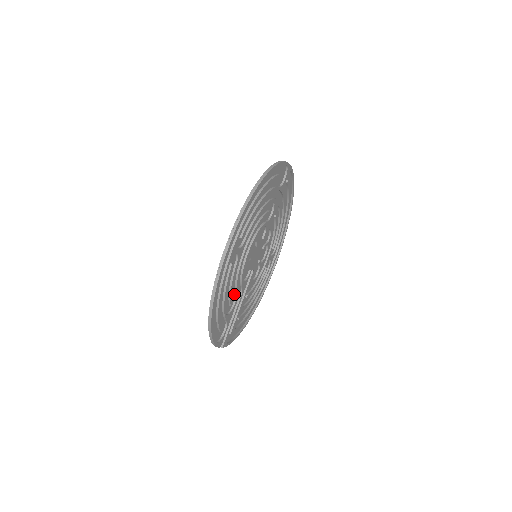
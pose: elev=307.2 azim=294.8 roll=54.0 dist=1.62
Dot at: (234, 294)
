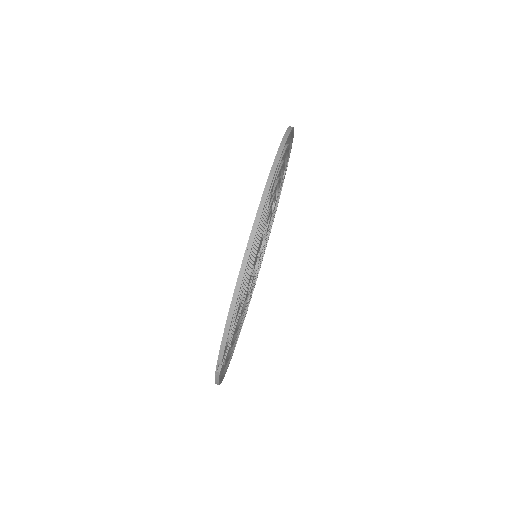
Dot at: occluded
